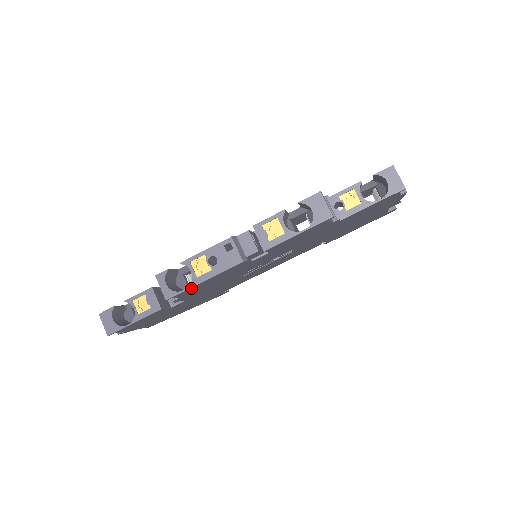
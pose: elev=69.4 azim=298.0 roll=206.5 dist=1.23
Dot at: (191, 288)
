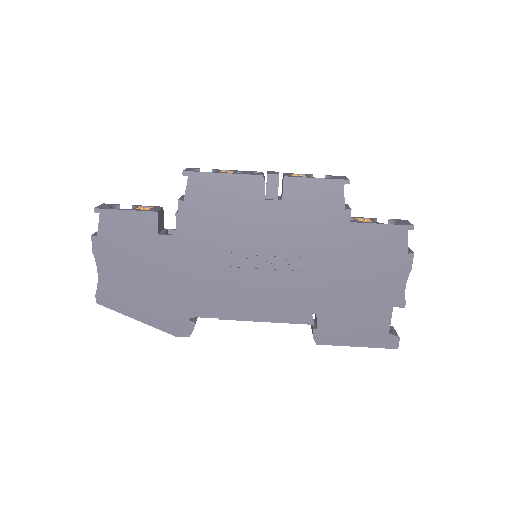
Dot at: (208, 177)
